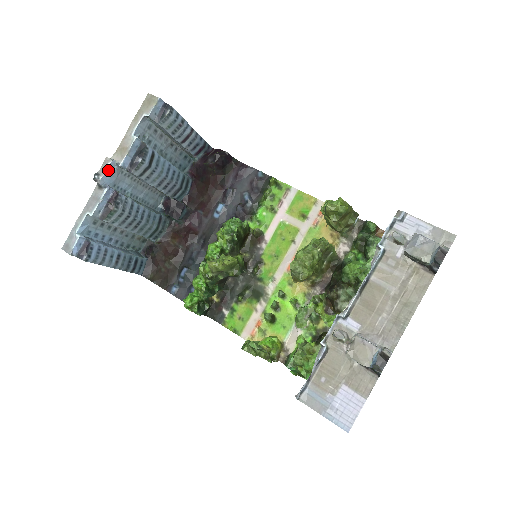
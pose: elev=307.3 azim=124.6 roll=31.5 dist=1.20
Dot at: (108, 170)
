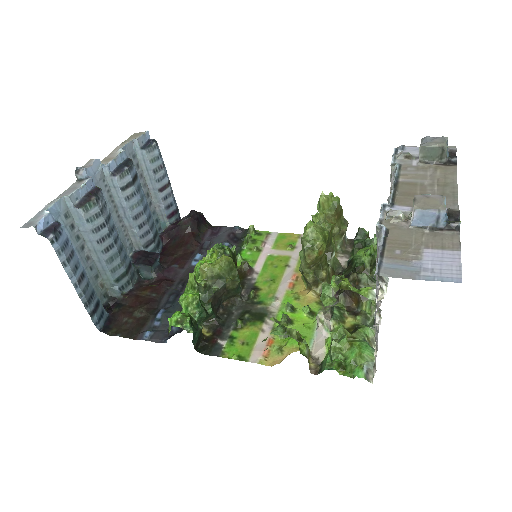
Dot at: (93, 166)
